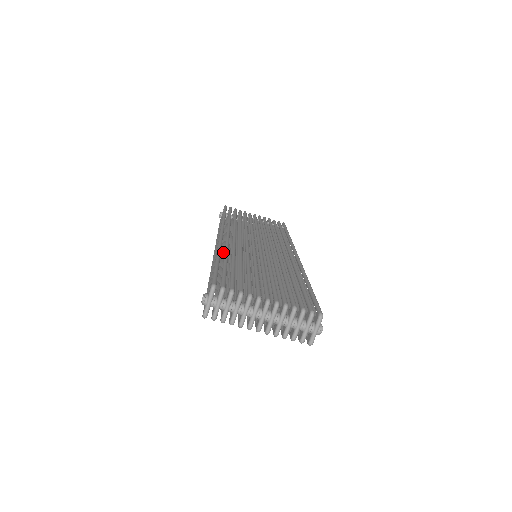
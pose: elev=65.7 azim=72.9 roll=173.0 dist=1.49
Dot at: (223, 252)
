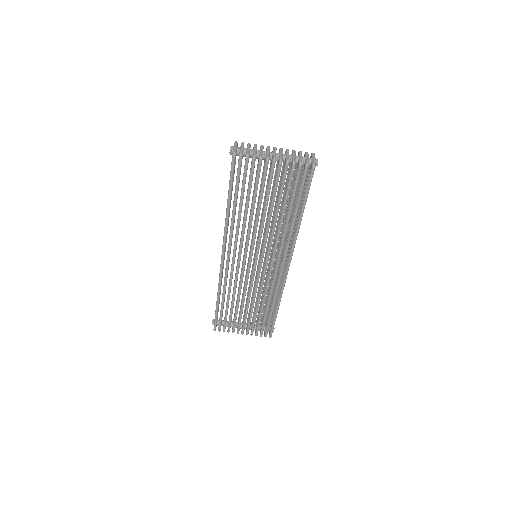
Dot at: occluded
